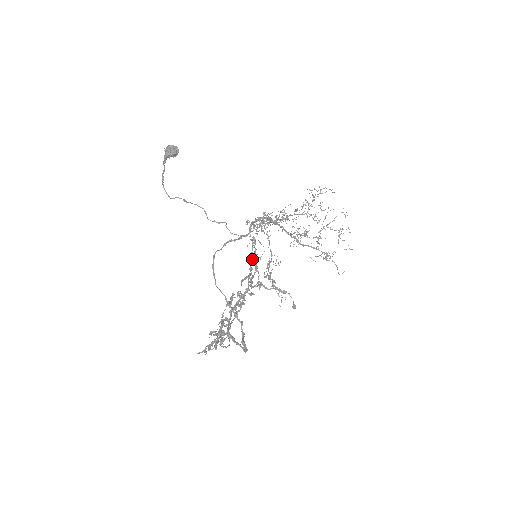
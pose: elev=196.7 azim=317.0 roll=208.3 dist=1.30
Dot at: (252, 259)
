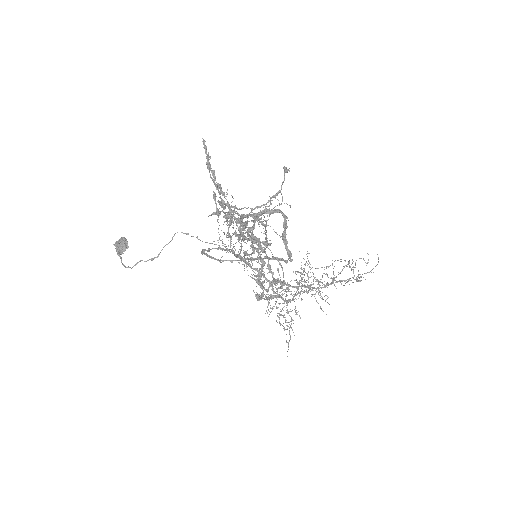
Dot at: occluded
